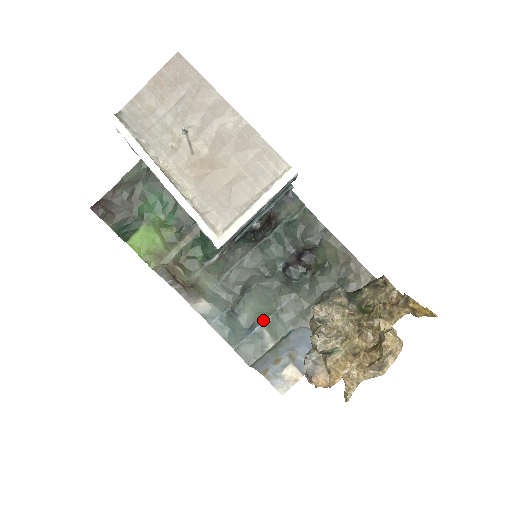
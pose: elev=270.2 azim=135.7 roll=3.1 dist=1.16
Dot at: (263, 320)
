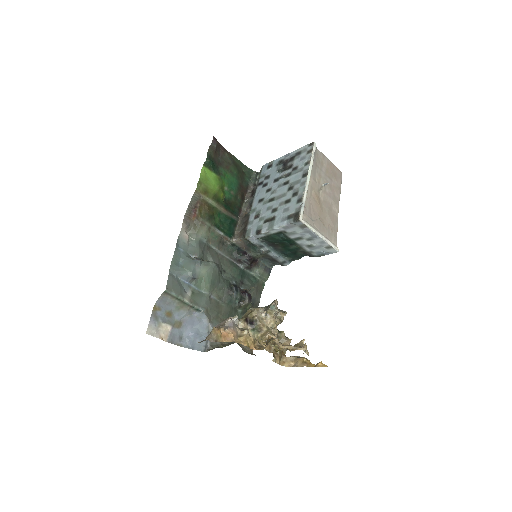
Dot at: (197, 286)
